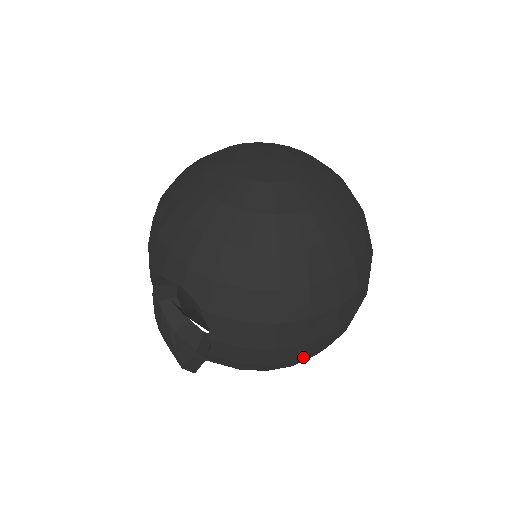
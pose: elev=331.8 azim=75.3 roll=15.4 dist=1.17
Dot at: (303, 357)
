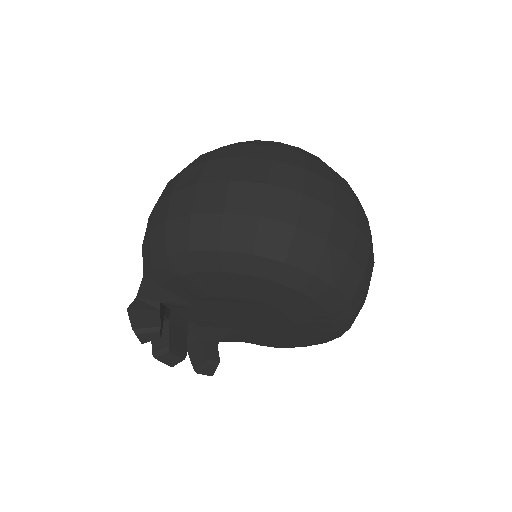
Dot at: (193, 212)
